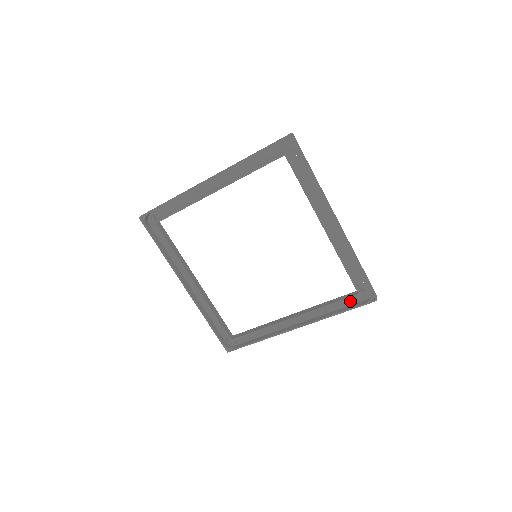
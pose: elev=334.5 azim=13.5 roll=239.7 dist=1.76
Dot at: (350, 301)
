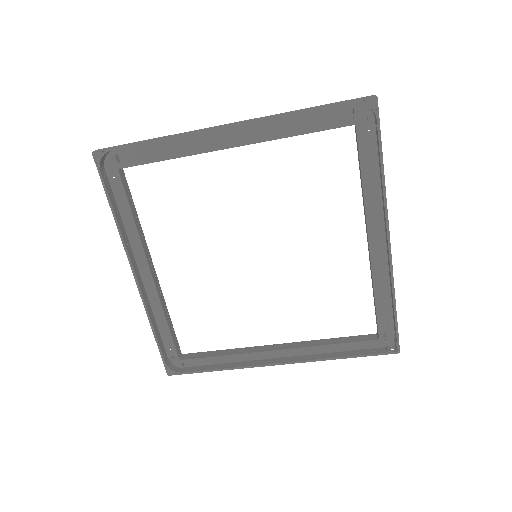
Dot at: (361, 345)
